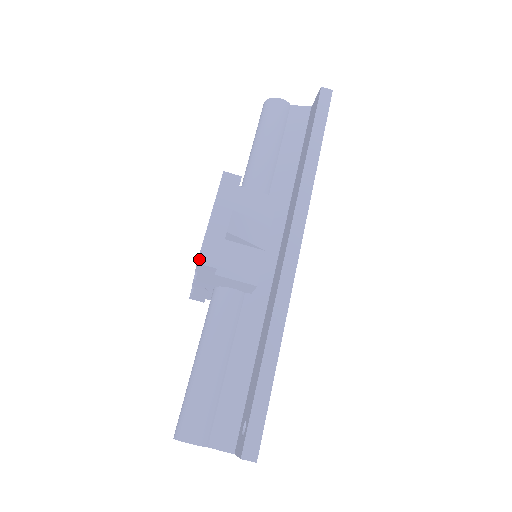
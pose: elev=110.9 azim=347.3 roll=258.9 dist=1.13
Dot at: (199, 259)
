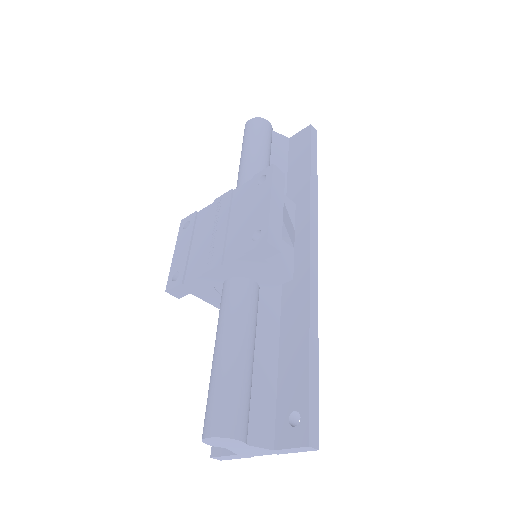
Dot at: (268, 239)
